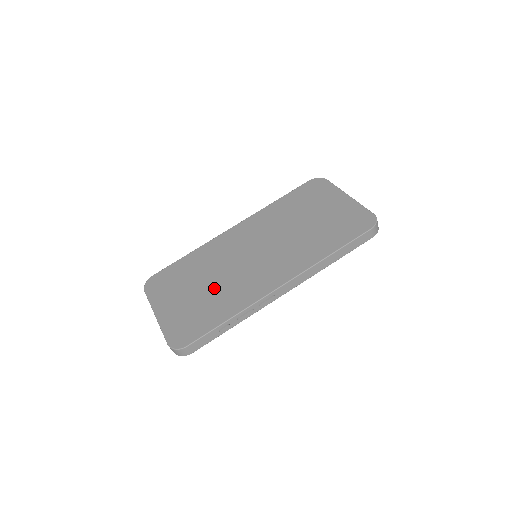
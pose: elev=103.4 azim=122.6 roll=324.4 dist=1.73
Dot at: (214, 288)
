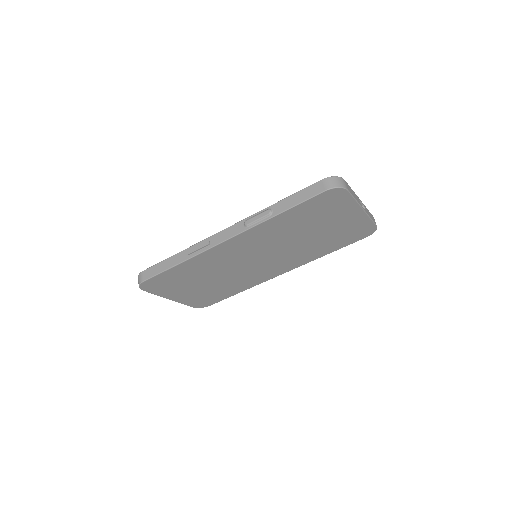
Dot at: (221, 282)
